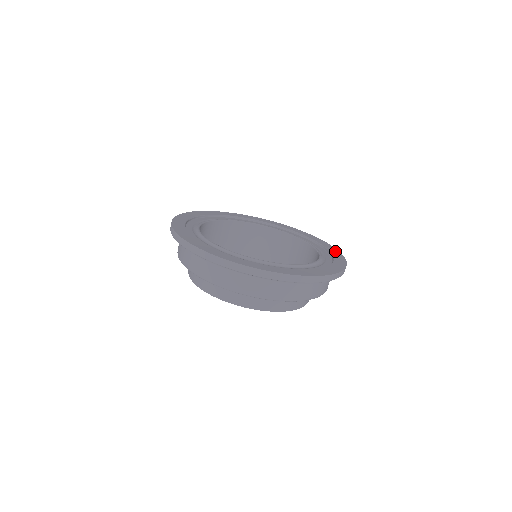
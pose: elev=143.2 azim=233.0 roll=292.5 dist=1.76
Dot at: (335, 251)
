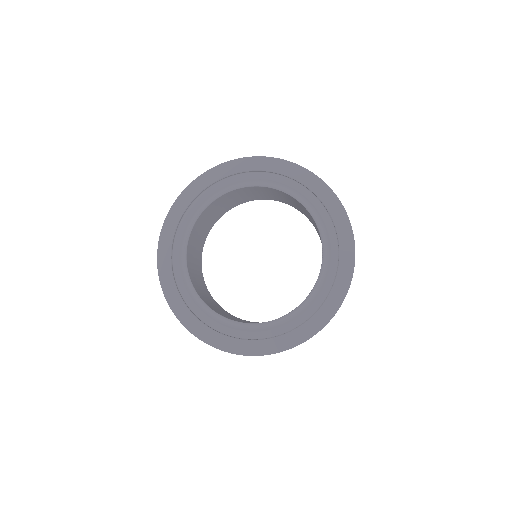
Dot at: (337, 209)
